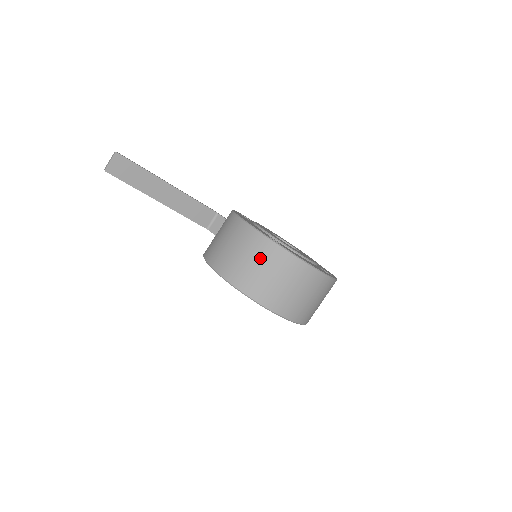
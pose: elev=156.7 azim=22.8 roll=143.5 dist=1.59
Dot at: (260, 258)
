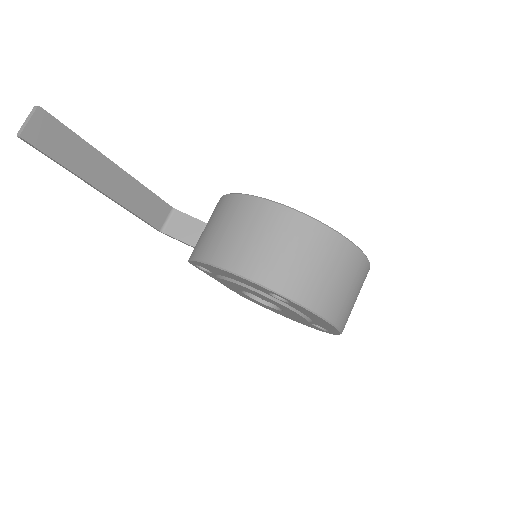
Dot at: (309, 248)
